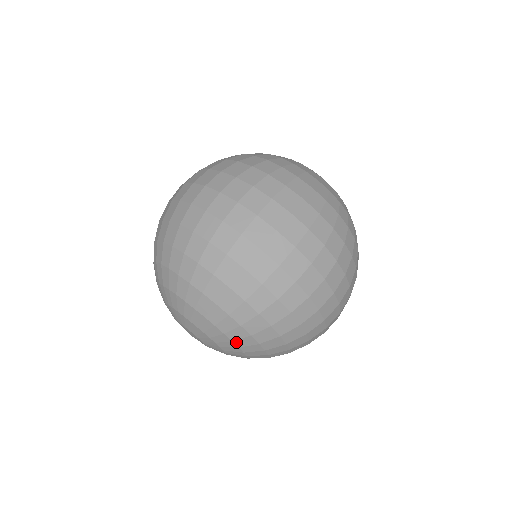
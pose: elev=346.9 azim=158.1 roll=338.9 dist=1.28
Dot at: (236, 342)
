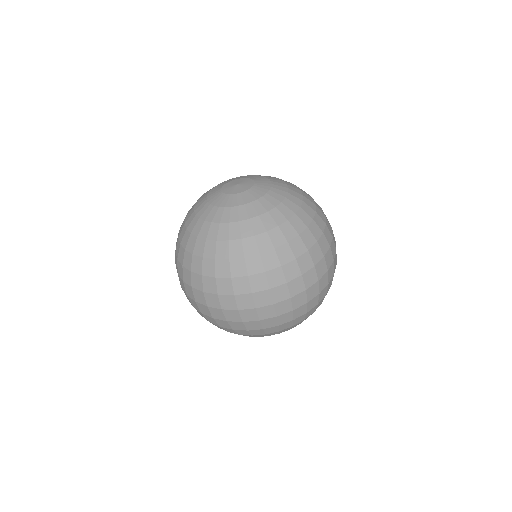
Dot at: occluded
